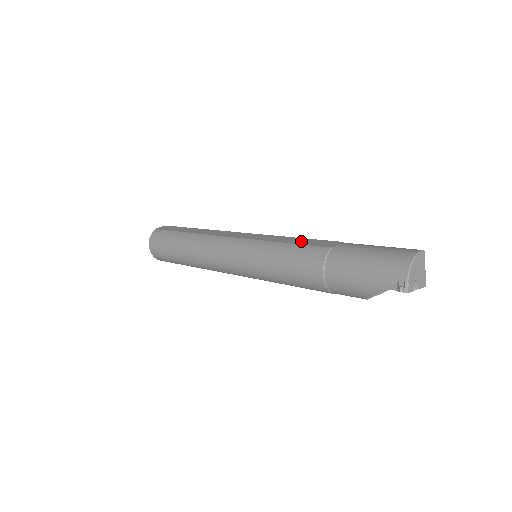
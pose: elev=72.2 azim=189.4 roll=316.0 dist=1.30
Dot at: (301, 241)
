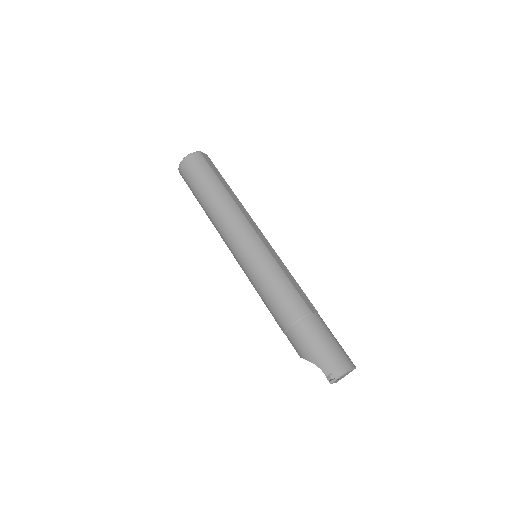
Dot at: (297, 286)
